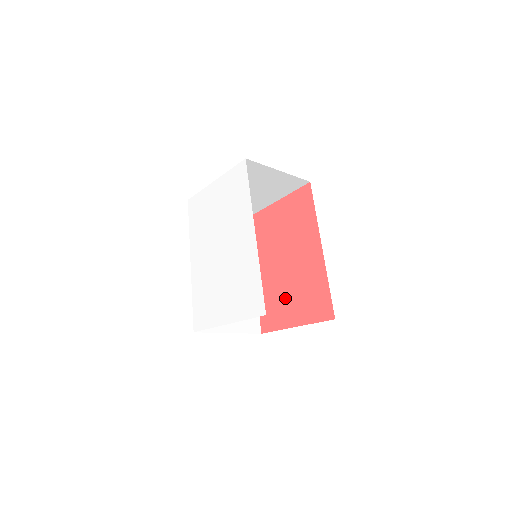
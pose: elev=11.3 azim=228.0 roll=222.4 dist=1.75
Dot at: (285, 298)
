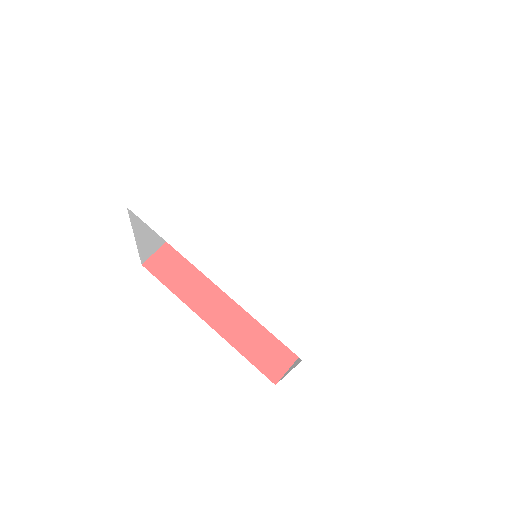
Dot at: occluded
